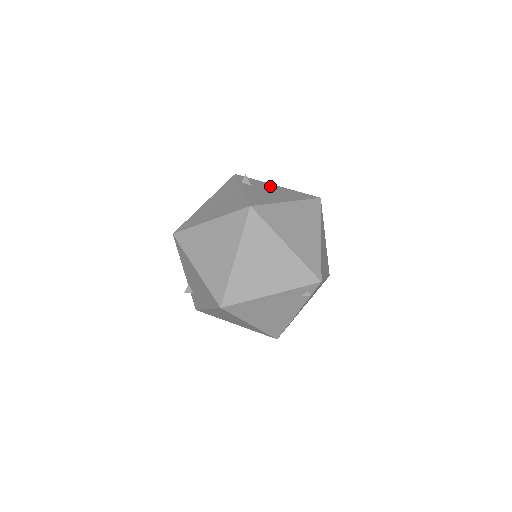
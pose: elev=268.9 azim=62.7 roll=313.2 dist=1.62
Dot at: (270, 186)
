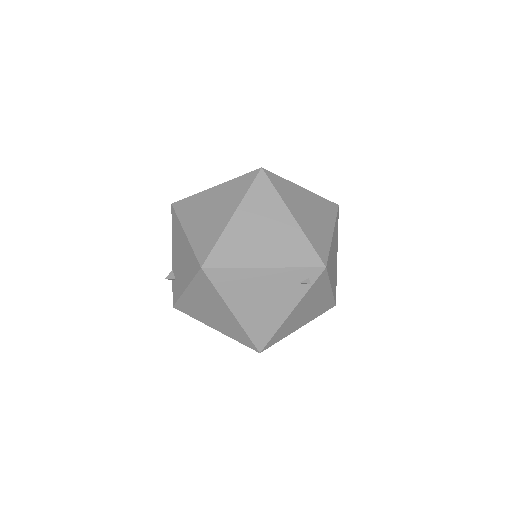
Dot at: occluded
